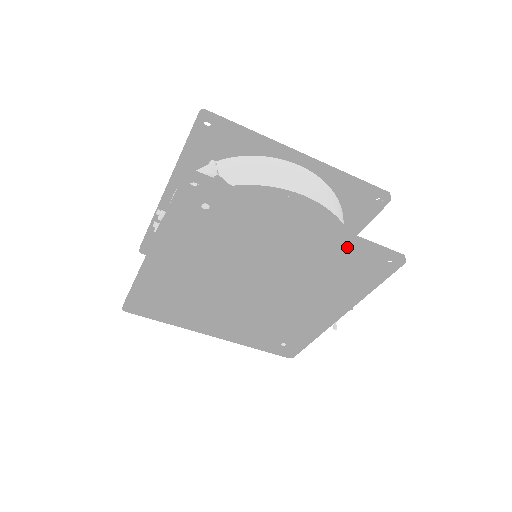
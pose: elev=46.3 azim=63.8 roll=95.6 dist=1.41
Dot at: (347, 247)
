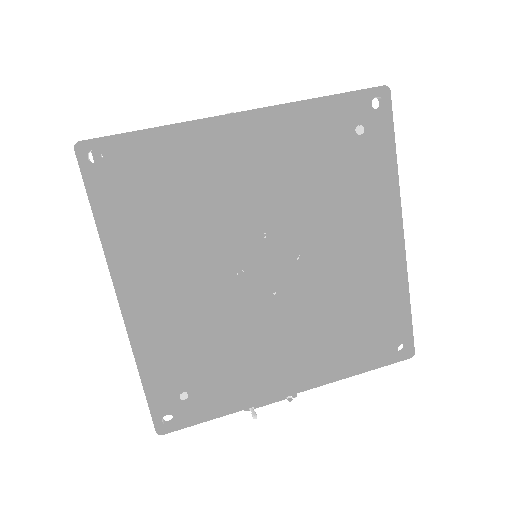
Dot at: (396, 295)
